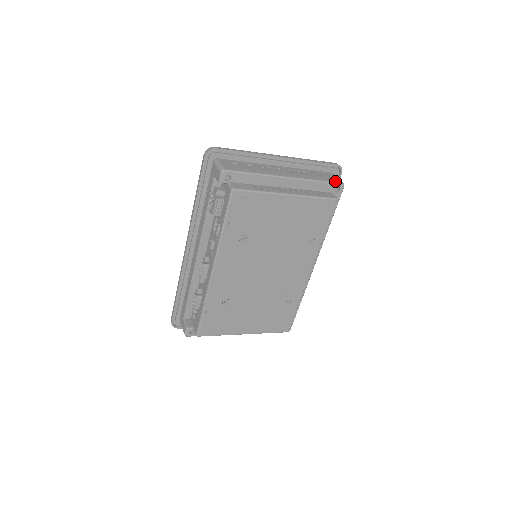
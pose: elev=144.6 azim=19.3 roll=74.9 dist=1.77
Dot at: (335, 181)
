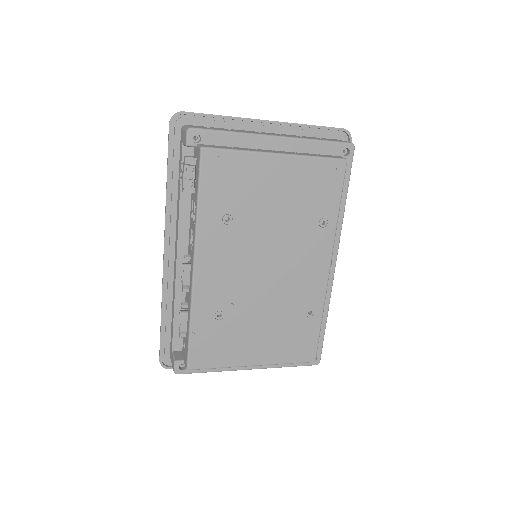
Dot at: (341, 141)
